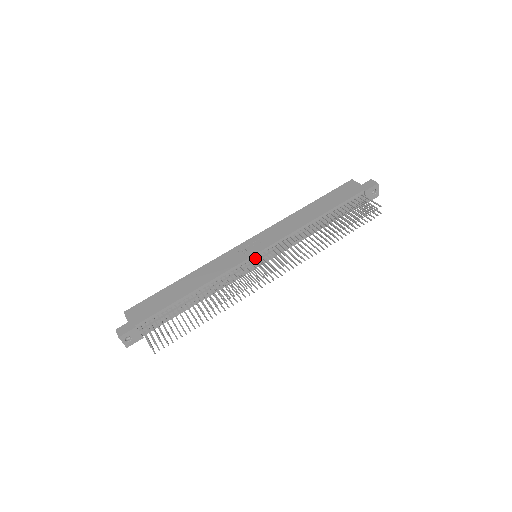
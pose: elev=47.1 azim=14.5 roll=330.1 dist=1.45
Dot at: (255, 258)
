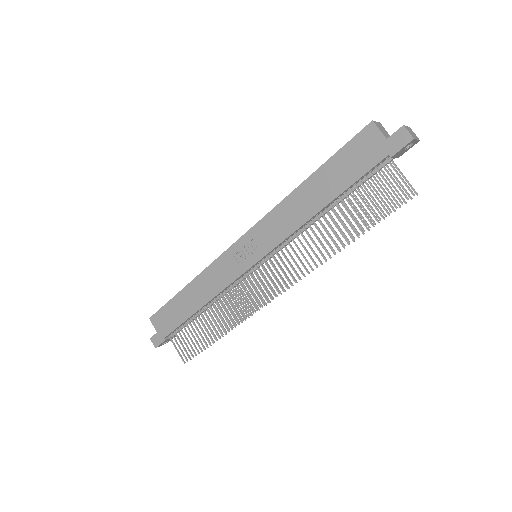
Dot at: (255, 265)
